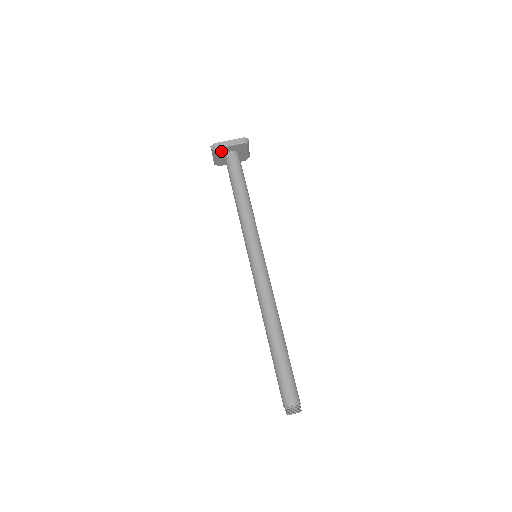
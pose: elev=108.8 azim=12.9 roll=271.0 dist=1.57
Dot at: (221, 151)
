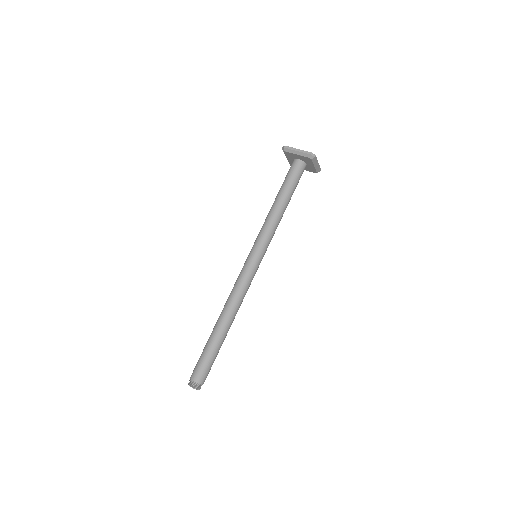
Dot at: (290, 155)
